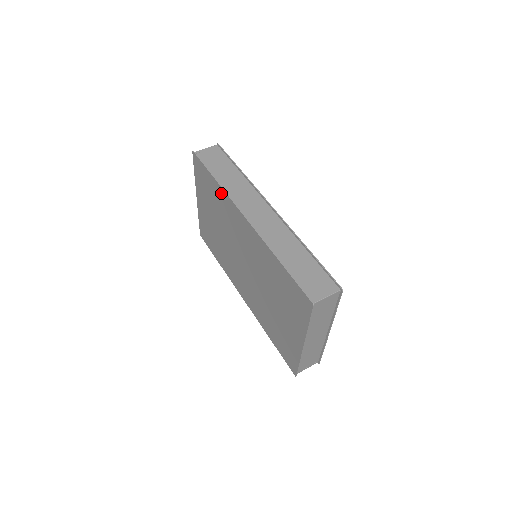
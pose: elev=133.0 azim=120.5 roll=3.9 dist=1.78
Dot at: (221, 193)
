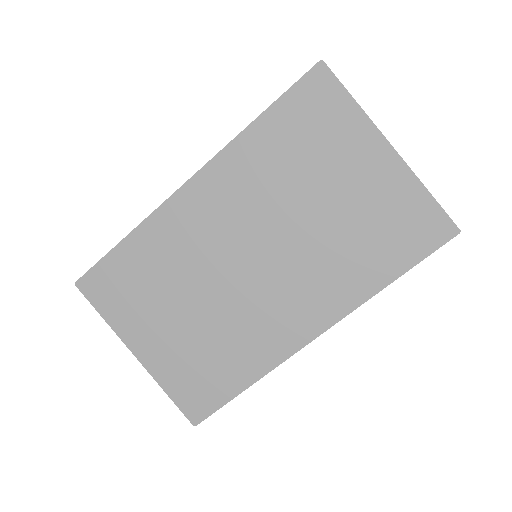
Dot at: (146, 234)
